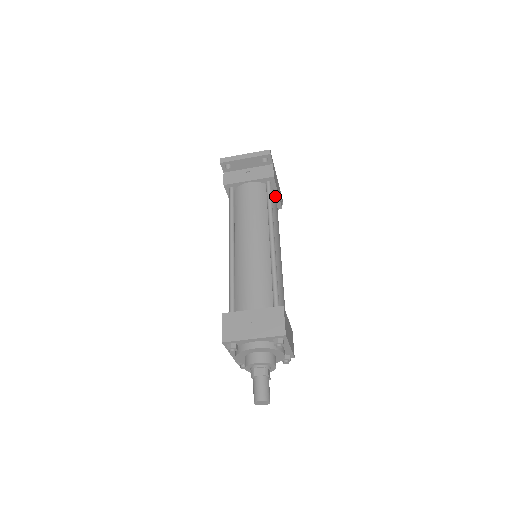
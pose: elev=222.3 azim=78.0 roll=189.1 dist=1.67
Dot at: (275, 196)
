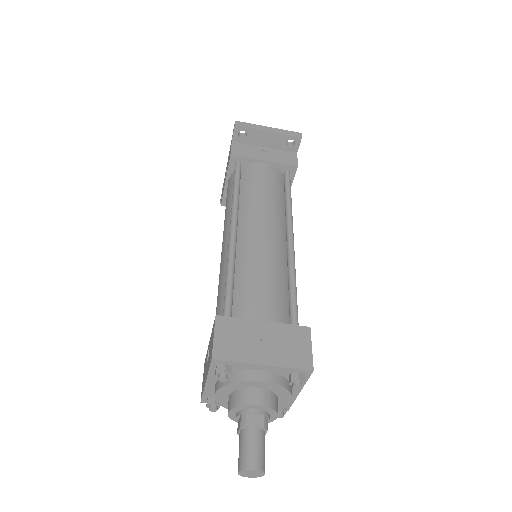
Dot at: occluded
